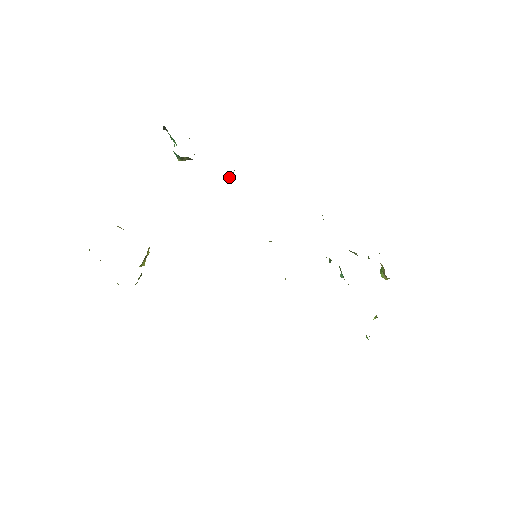
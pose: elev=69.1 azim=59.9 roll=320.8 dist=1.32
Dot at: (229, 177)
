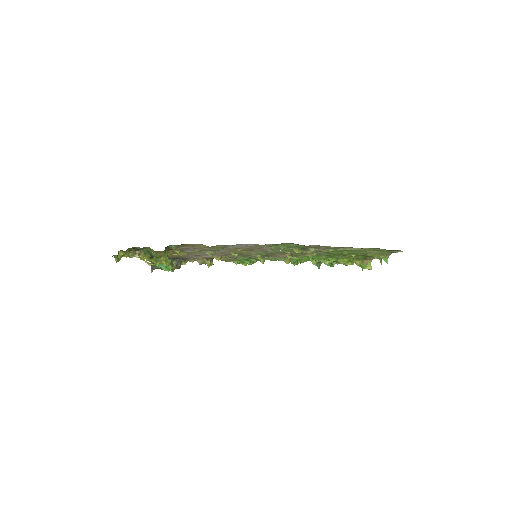
Dot at: (211, 265)
